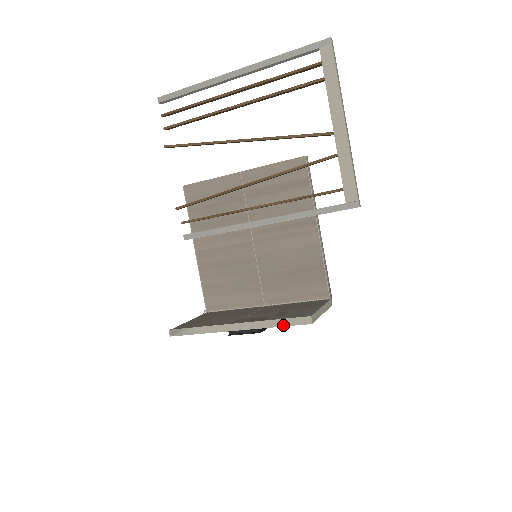
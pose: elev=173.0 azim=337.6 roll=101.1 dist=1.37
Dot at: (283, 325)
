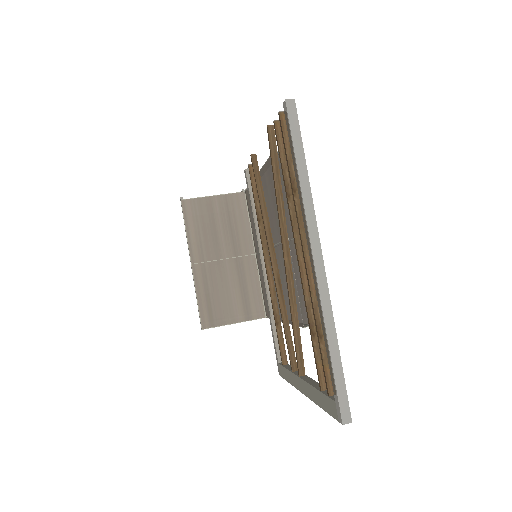
Dot at: occluded
